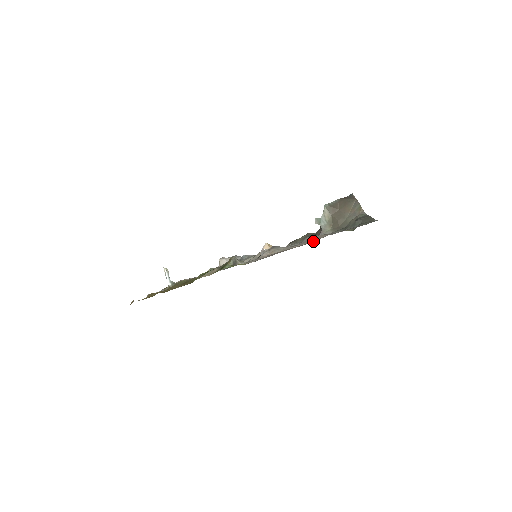
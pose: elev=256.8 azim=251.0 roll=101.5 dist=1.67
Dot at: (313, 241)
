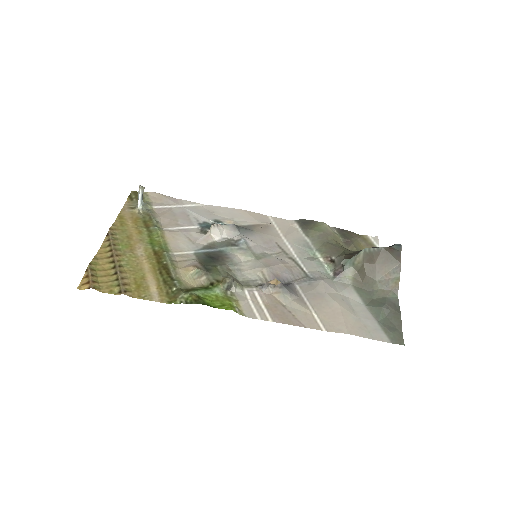
Dot at: (327, 327)
